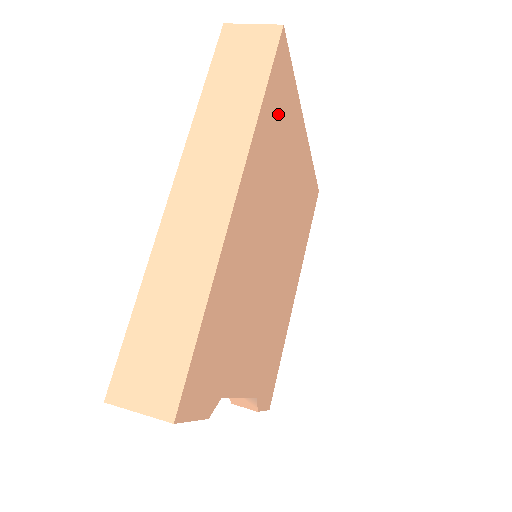
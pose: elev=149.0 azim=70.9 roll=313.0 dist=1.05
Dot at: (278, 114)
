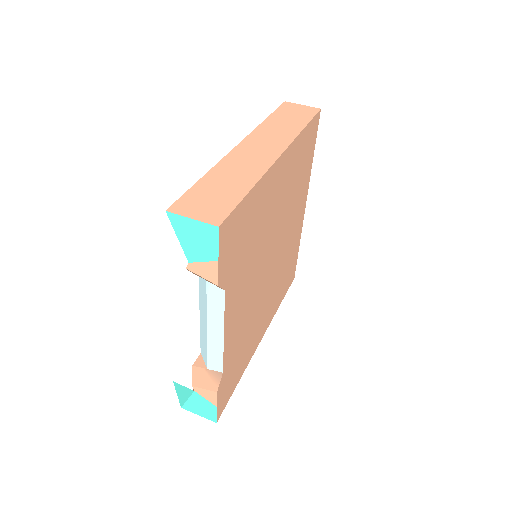
Dot at: (305, 154)
